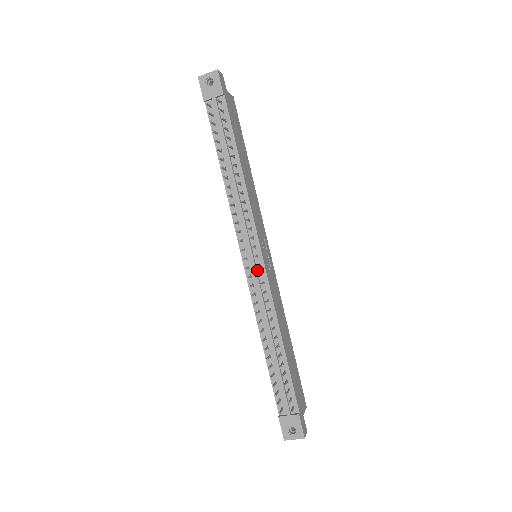
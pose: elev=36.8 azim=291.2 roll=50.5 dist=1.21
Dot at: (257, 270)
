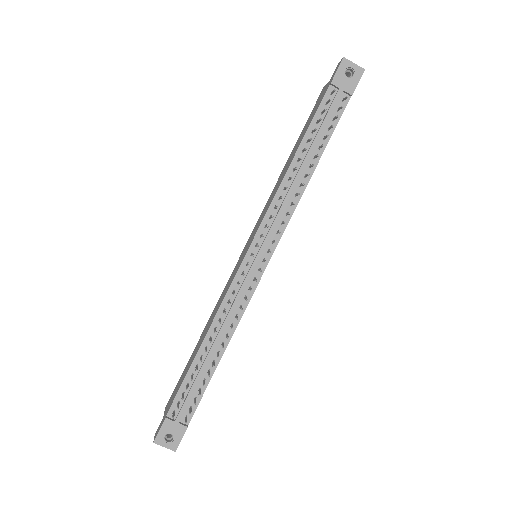
Dot at: (253, 272)
